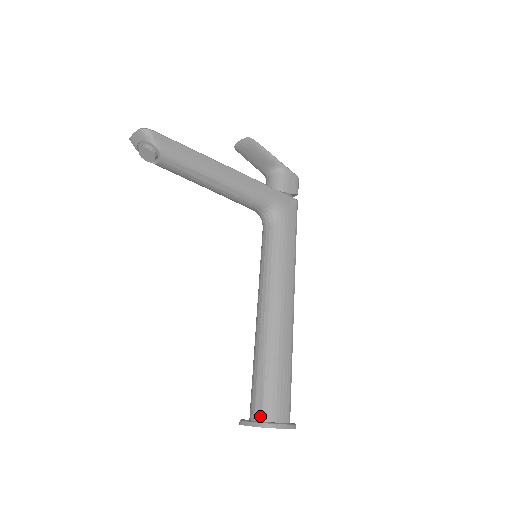
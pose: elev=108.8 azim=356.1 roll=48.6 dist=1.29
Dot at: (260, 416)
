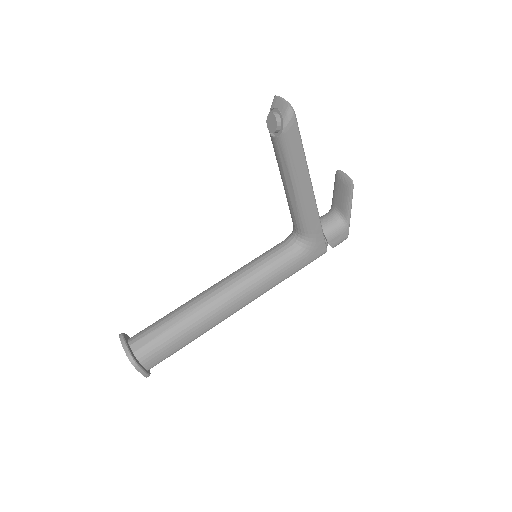
Dot at: (136, 348)
